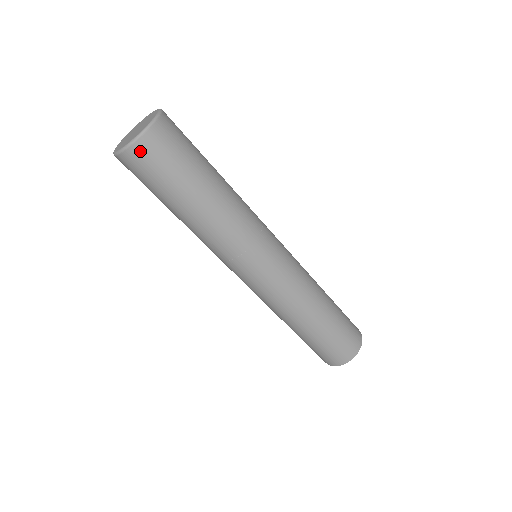
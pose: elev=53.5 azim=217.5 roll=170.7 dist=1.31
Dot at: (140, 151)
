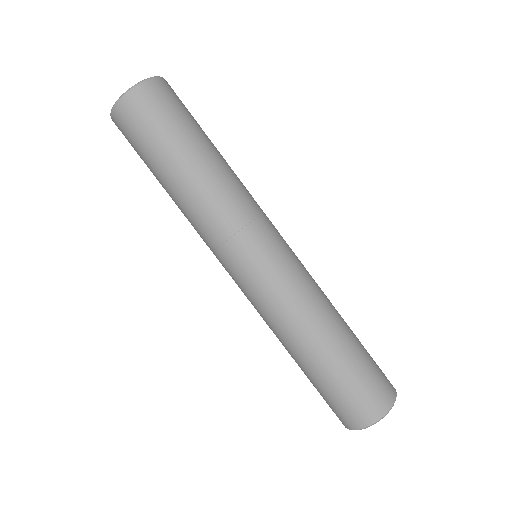
Dot at: (155, 88)
